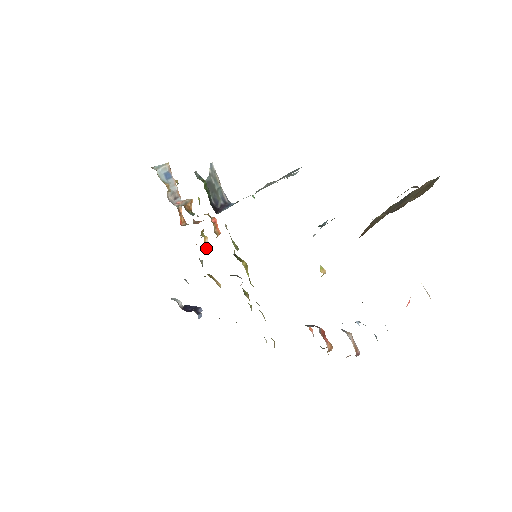
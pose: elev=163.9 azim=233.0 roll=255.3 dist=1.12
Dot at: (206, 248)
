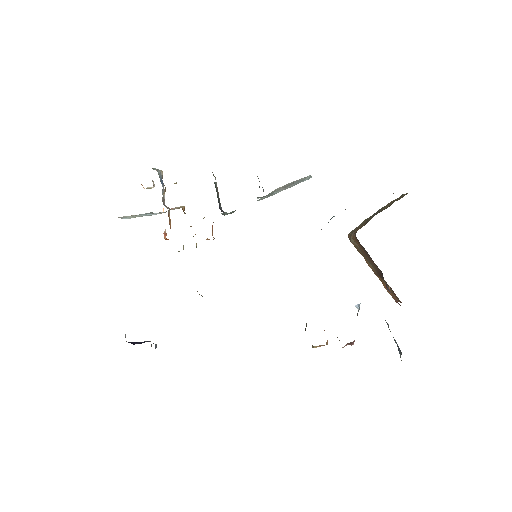
Dot at: occluded
